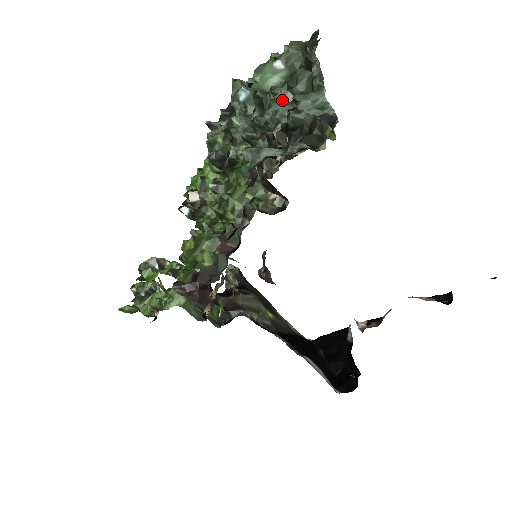
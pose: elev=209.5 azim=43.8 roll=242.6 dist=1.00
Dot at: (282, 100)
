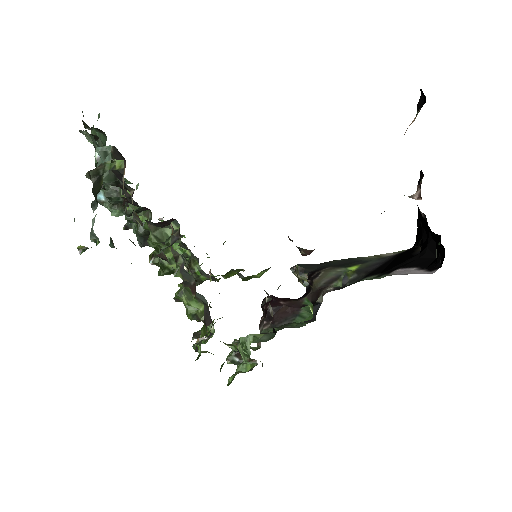
Dot at: occluded
